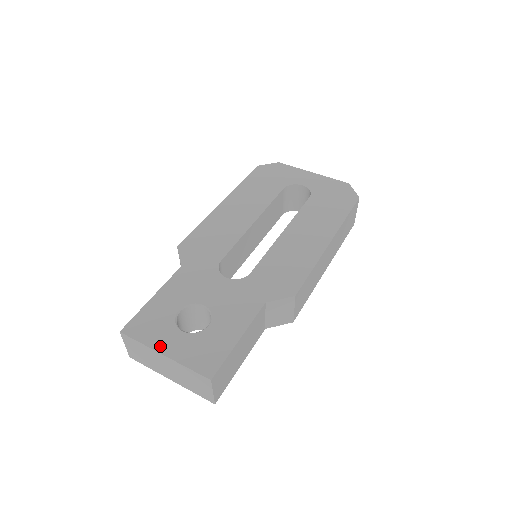
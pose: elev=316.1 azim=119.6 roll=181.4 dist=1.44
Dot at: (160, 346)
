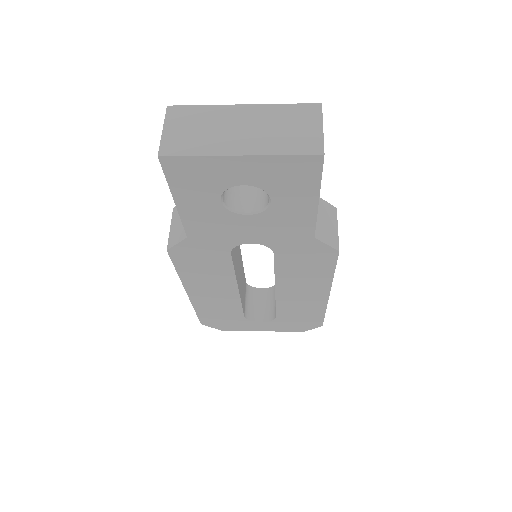
Dot at: occluded
